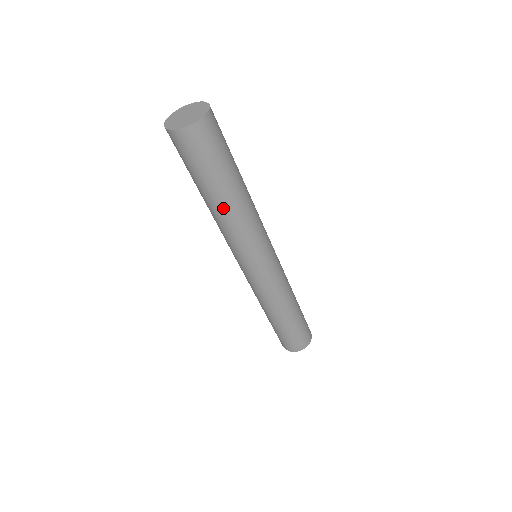
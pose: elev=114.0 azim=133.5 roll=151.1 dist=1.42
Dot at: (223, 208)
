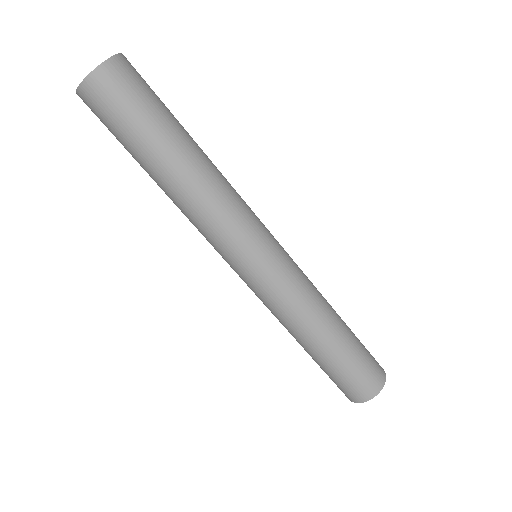
Dot at: (191, 167)
